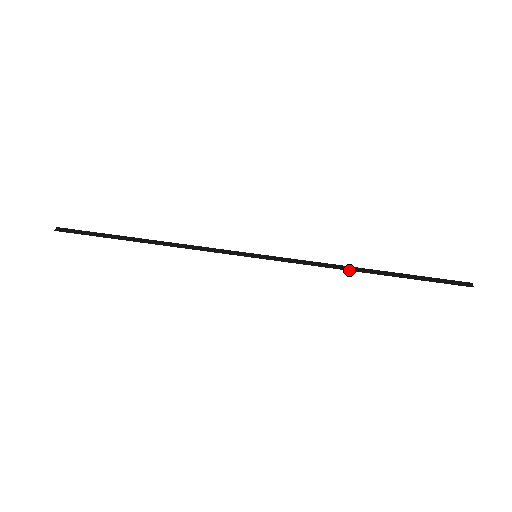
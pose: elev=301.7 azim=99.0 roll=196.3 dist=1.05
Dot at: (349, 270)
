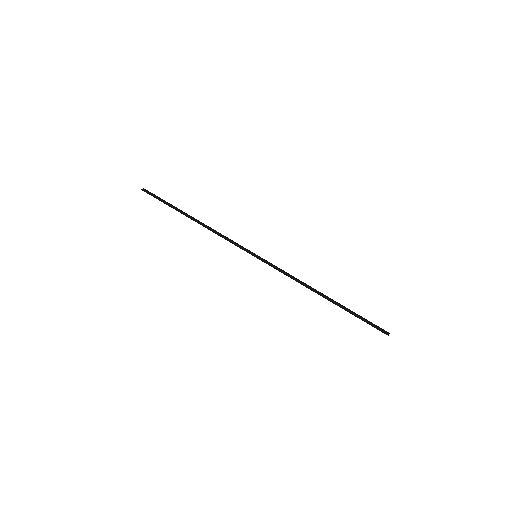
Dot at: (311, 290)
